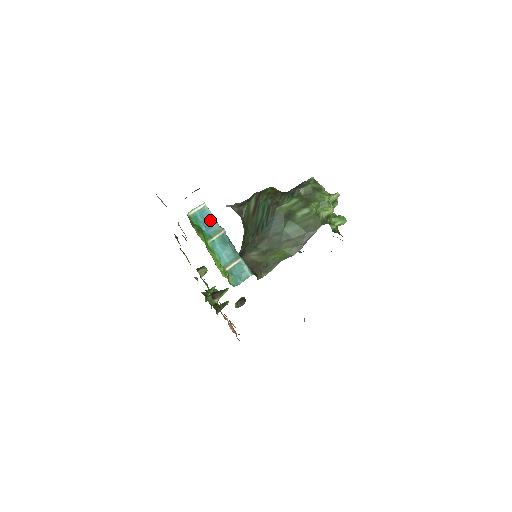
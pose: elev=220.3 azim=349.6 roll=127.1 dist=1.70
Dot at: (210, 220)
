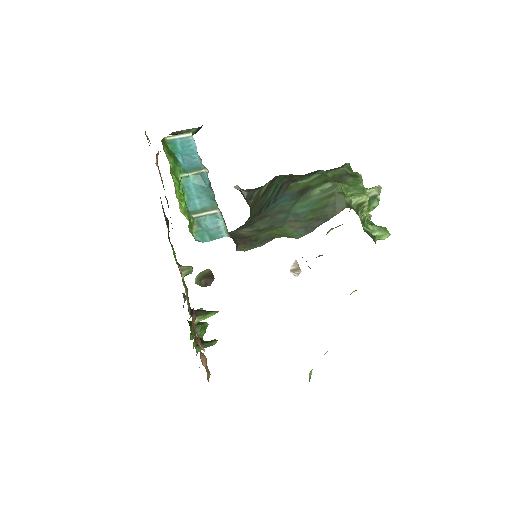
Dot at: (192, 153)
